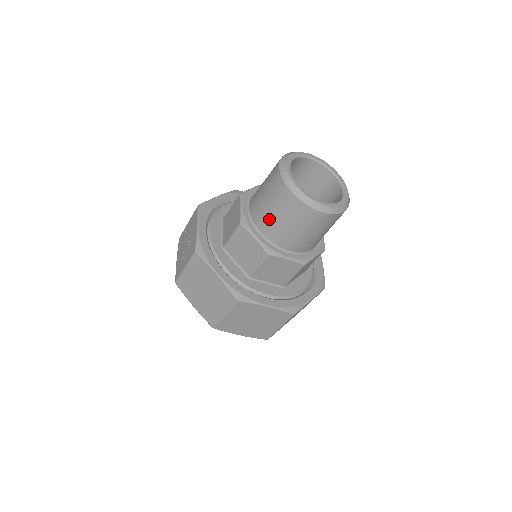
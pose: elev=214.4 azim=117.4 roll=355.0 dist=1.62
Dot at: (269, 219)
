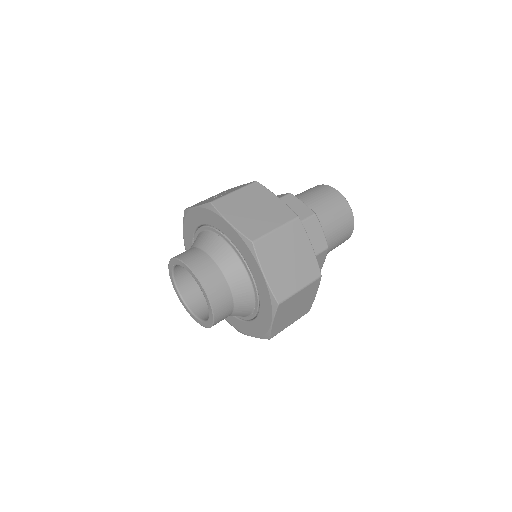
Dot at: (313, 200)
